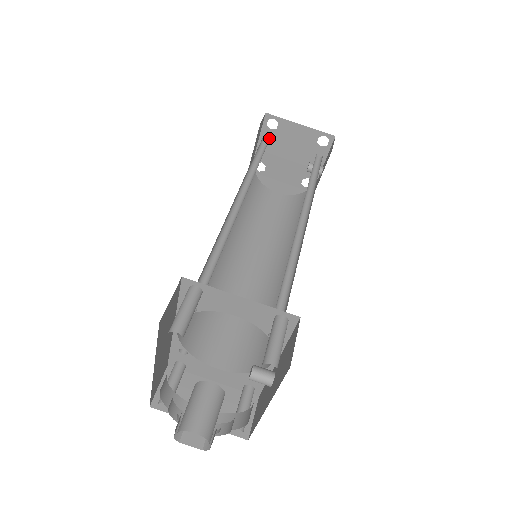
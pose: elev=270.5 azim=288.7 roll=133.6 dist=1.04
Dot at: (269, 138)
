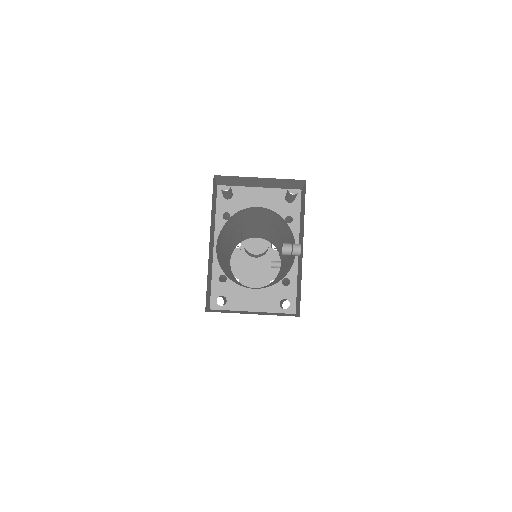
Dot at: (237, 255)
